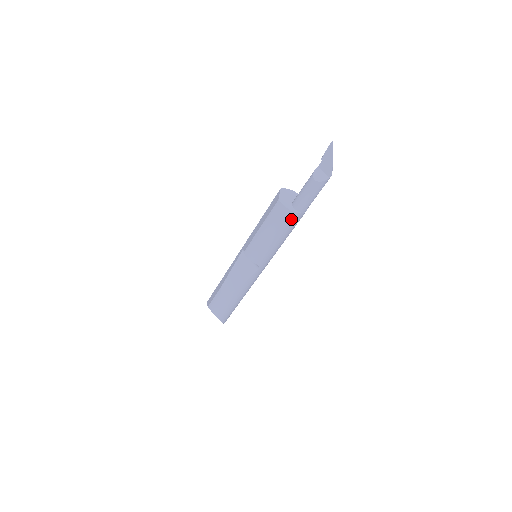
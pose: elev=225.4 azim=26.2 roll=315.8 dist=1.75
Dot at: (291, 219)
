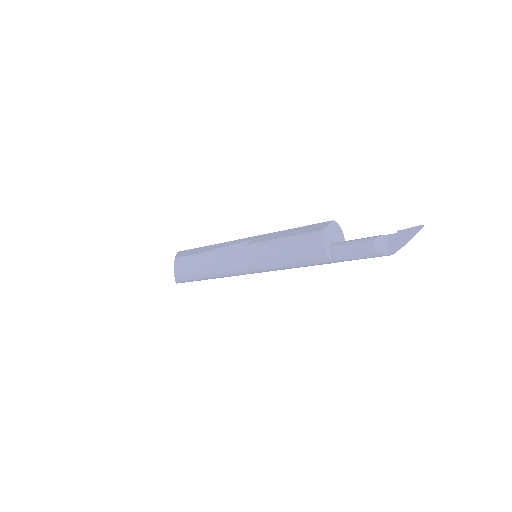
Dot at: (318, 257)
